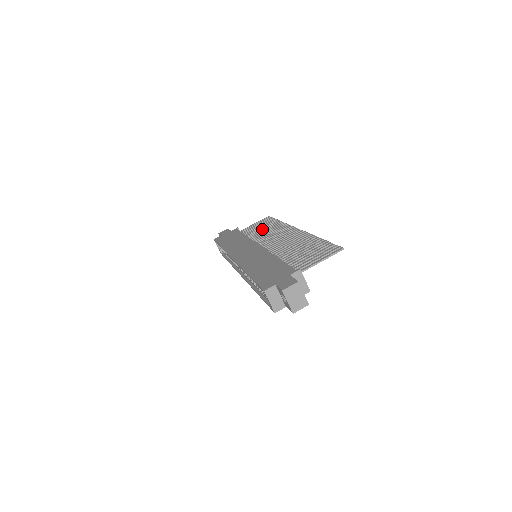
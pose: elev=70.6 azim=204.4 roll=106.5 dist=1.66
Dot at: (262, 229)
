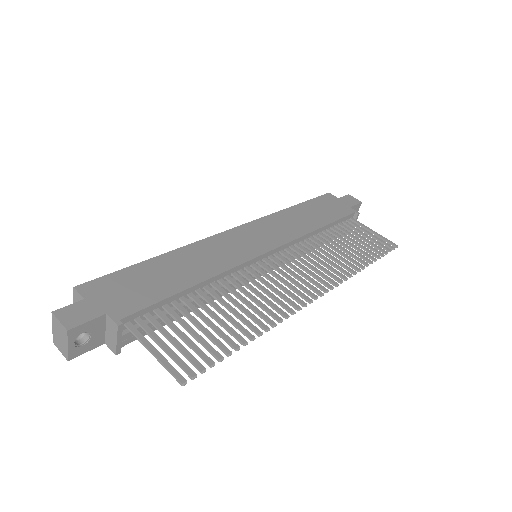
Dot at: (345, 245)
